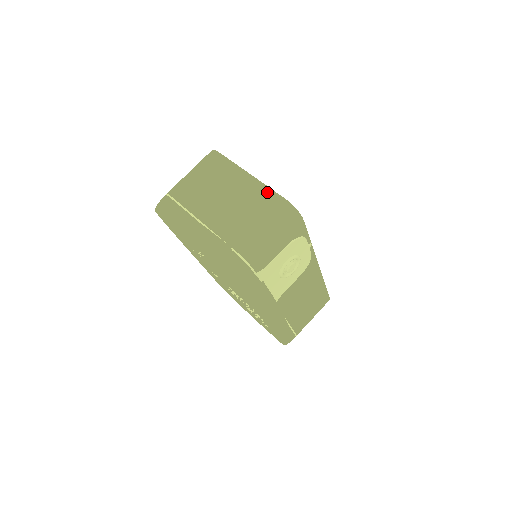
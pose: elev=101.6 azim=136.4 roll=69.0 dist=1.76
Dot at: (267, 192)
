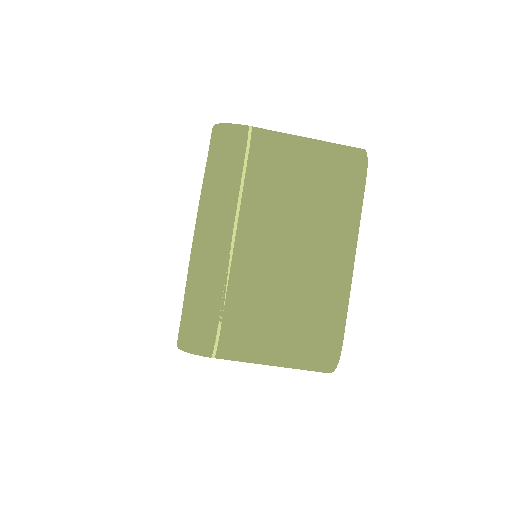
Dot at: (339, 309)
